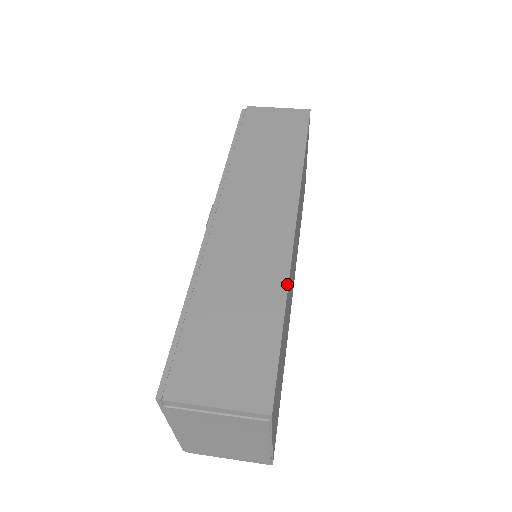
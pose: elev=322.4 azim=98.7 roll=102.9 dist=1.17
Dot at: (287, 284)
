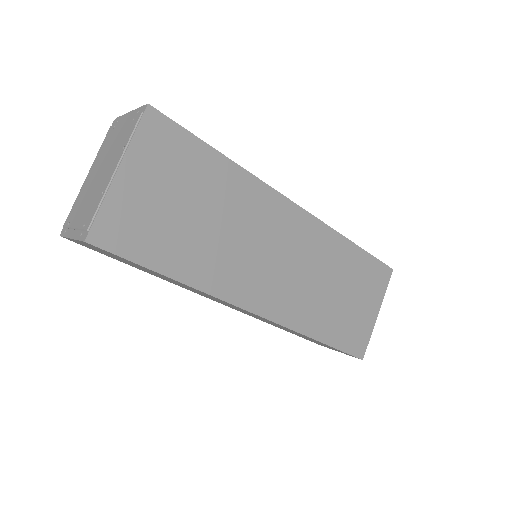
Dot at: (246, 170)
